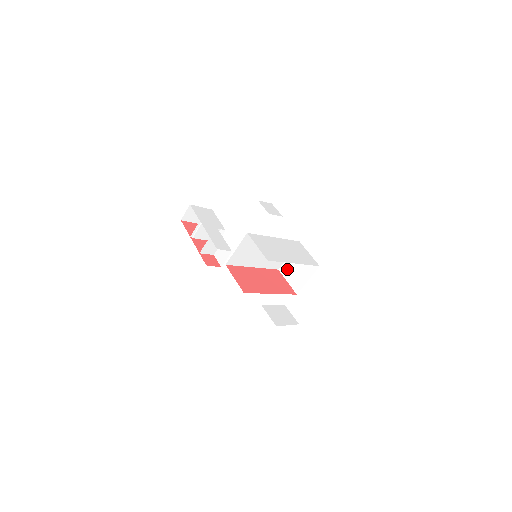
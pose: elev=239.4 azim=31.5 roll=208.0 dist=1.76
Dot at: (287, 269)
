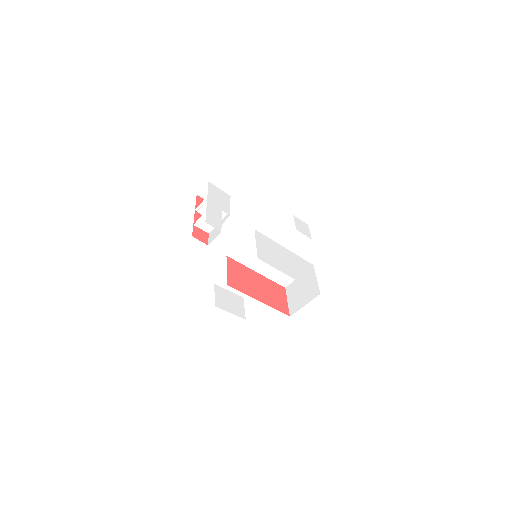
Dot at: (292, 289)
